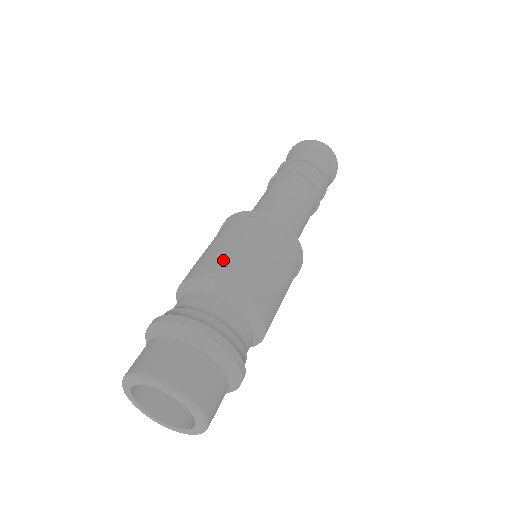
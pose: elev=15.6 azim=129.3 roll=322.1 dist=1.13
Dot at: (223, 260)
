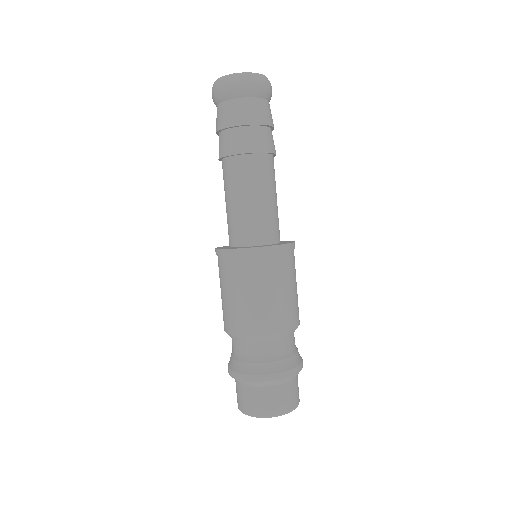
Dot at: (251, 315)
